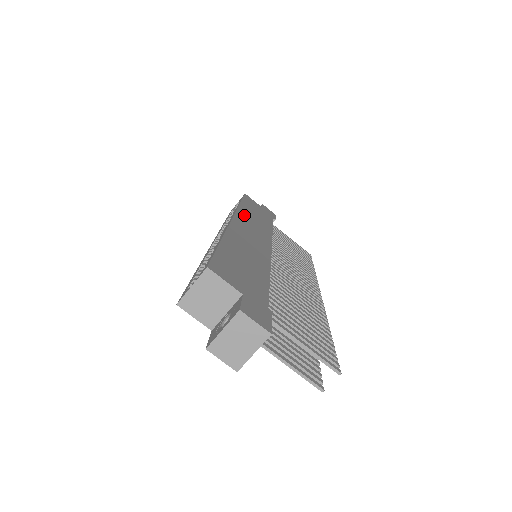
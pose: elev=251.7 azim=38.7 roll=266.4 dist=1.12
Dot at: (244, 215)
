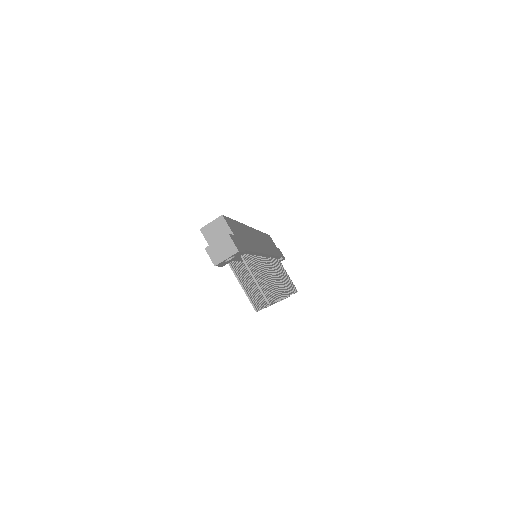
Dot at: (260, 235)
